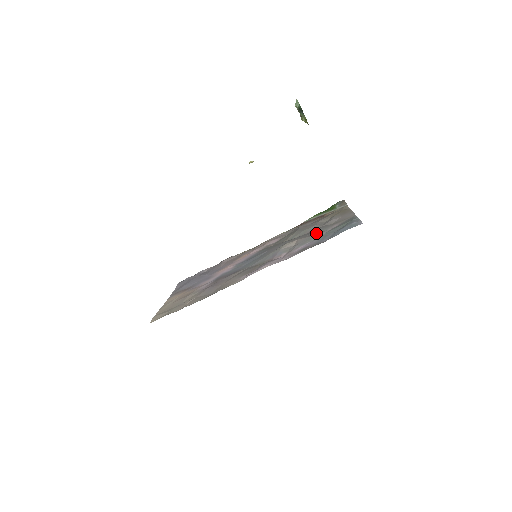
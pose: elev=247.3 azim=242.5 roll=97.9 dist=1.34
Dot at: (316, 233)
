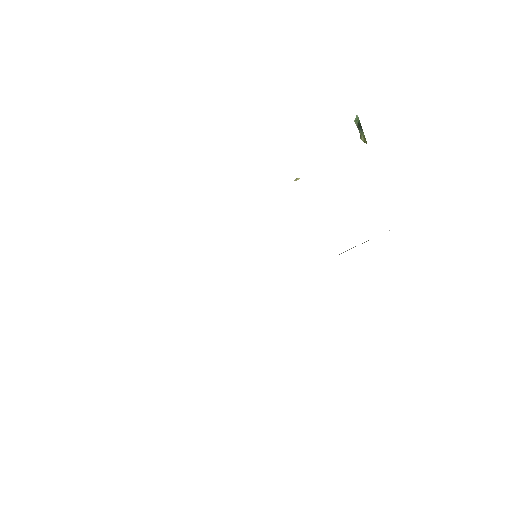
Dot at: occluded
